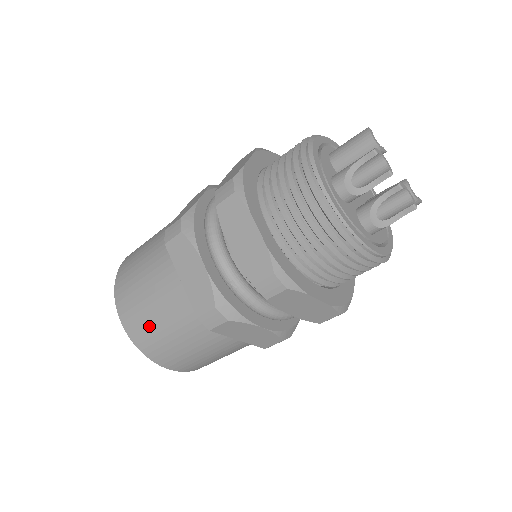
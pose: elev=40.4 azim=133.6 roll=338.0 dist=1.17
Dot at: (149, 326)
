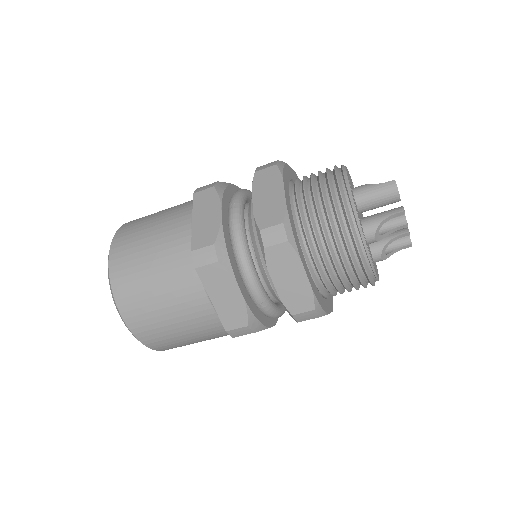
Dot at: (162, 329)
